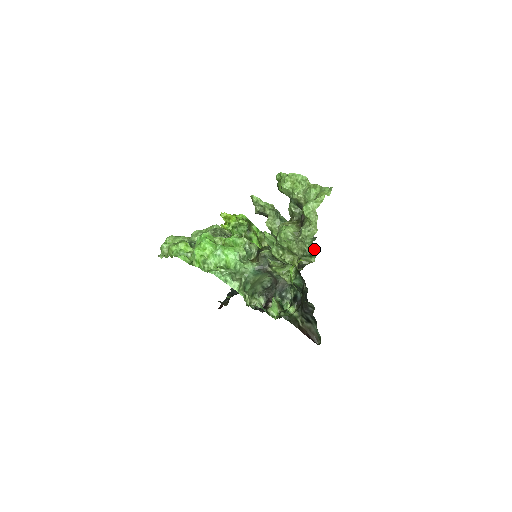
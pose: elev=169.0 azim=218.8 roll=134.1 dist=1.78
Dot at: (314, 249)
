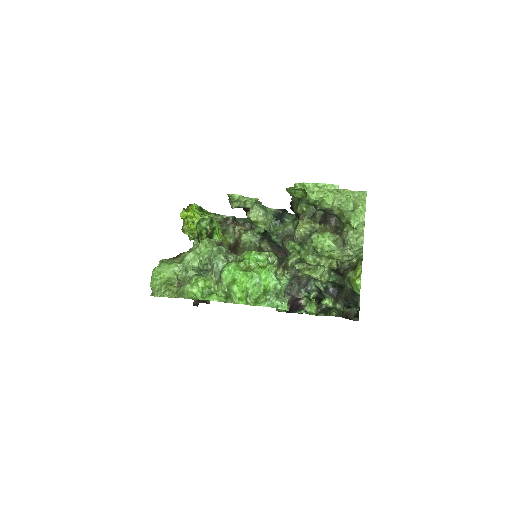
Dot at: (361, 253)
